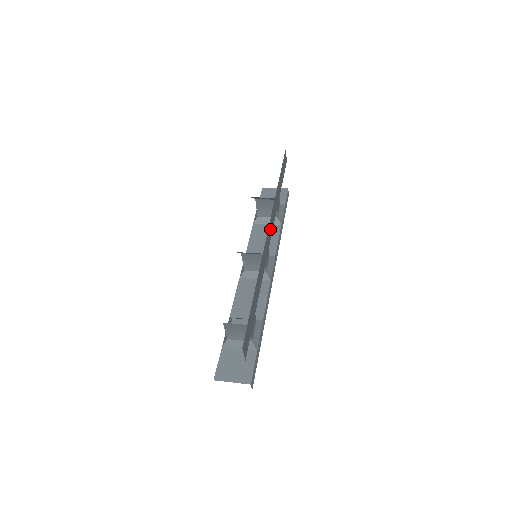
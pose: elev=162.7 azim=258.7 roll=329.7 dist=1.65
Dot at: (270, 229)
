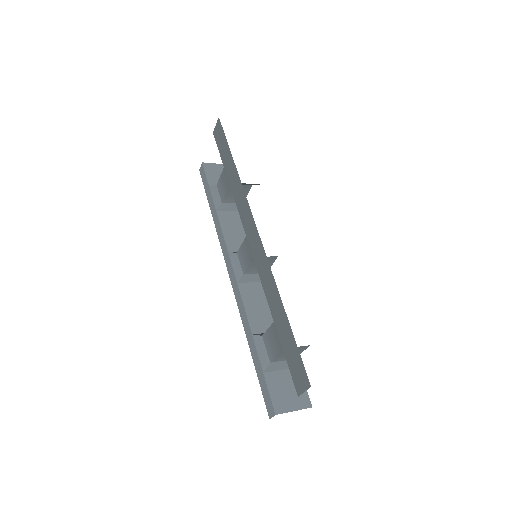
Dot at: occluded
